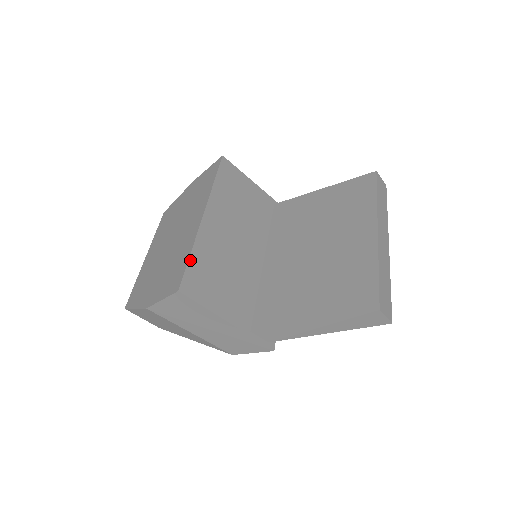
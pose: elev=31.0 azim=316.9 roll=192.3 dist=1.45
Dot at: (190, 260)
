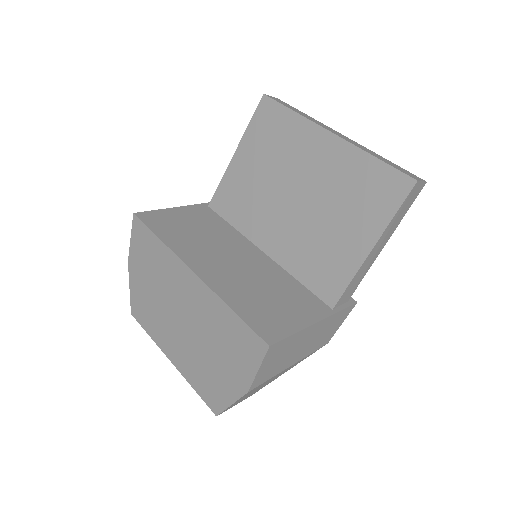
Dot at: (239, 315)
